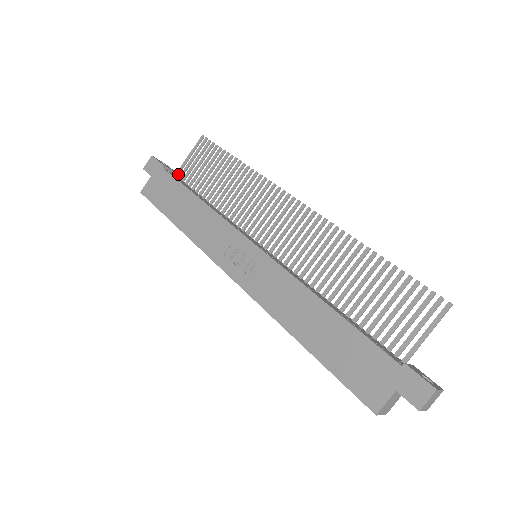
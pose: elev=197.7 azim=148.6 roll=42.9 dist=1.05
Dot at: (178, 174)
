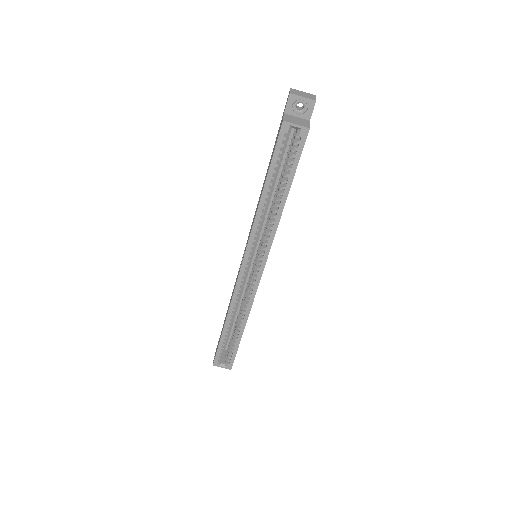
Dot at: occluded
